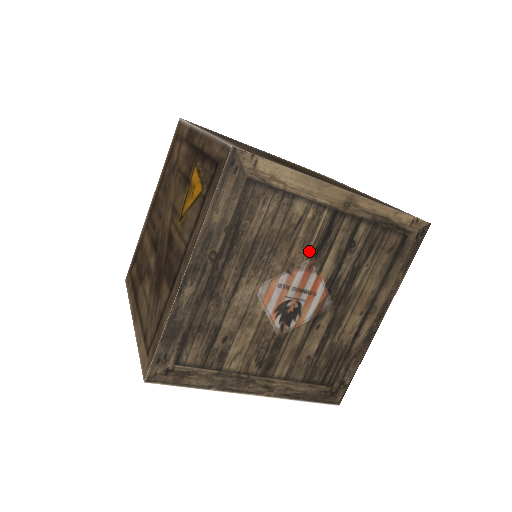
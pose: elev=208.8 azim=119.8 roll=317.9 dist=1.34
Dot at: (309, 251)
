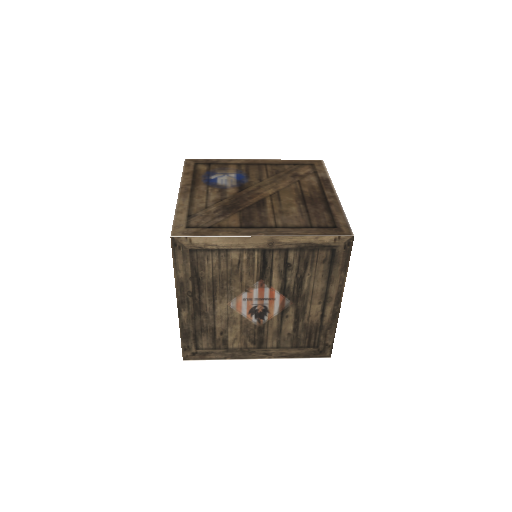
Dot at: (256, 277)
